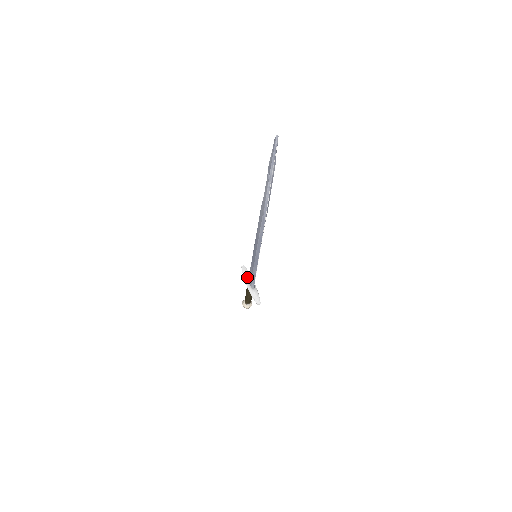
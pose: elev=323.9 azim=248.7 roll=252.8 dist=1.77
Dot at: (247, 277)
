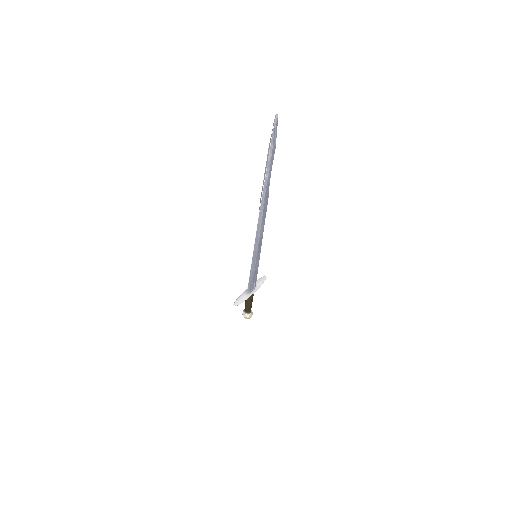
Dot at: (256, 283)
